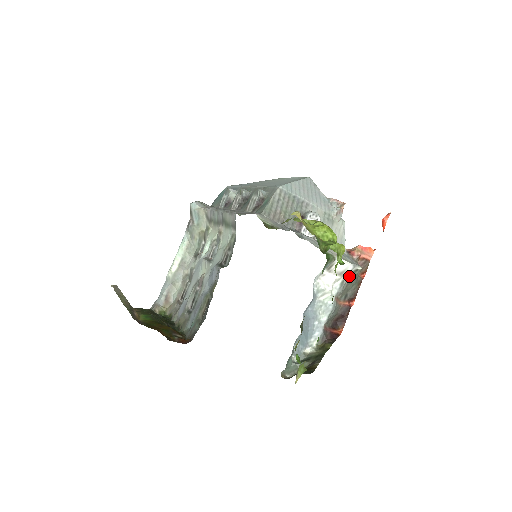
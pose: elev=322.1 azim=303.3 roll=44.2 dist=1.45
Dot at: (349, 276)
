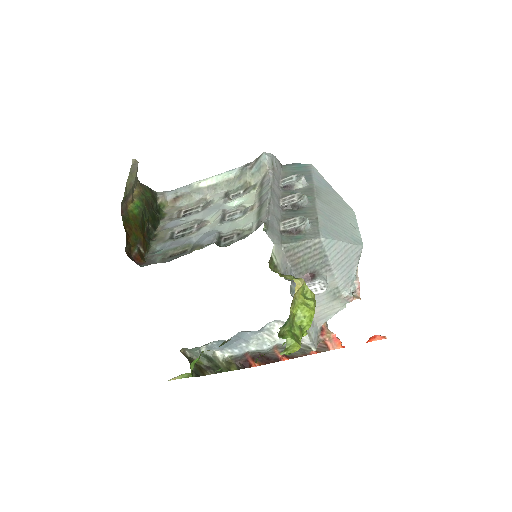
Dot at: (301, 344)
